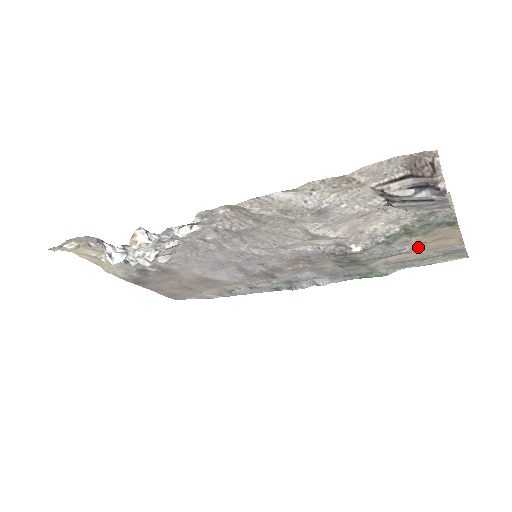
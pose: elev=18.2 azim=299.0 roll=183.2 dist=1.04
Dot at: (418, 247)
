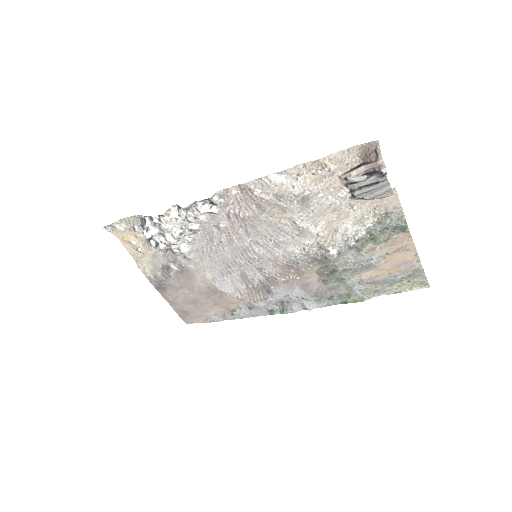
Dot at: (384, 261)
